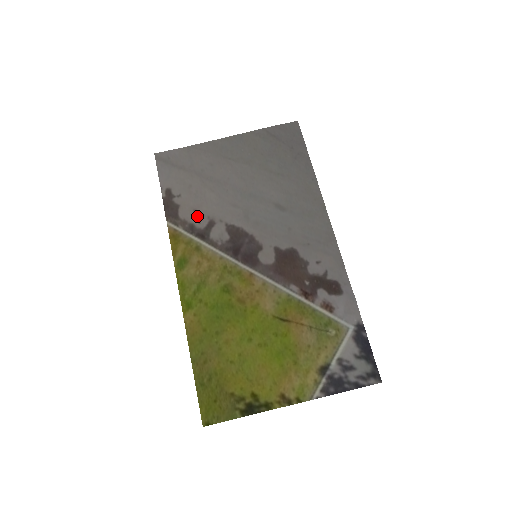
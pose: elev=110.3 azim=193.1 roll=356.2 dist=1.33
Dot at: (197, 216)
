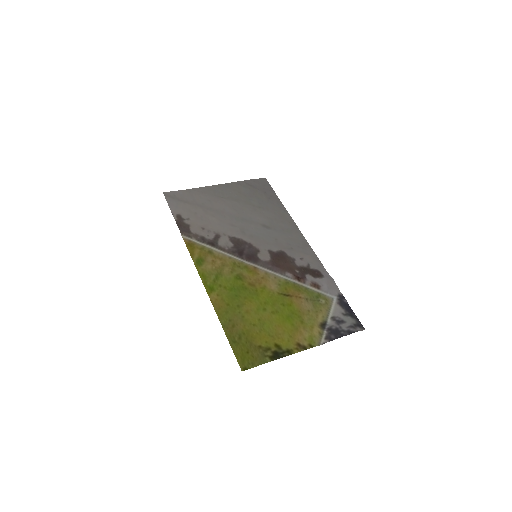
Dot at: (205, 232)
